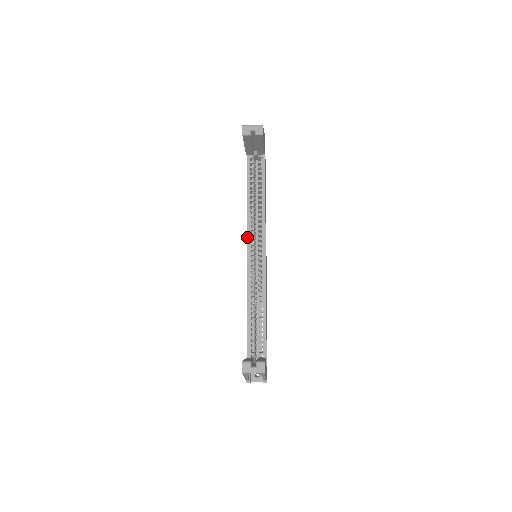
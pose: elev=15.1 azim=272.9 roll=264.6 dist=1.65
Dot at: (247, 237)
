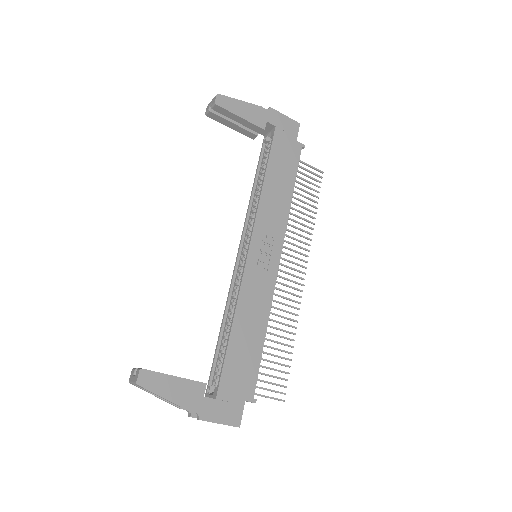
Dot at: (242, 233)
